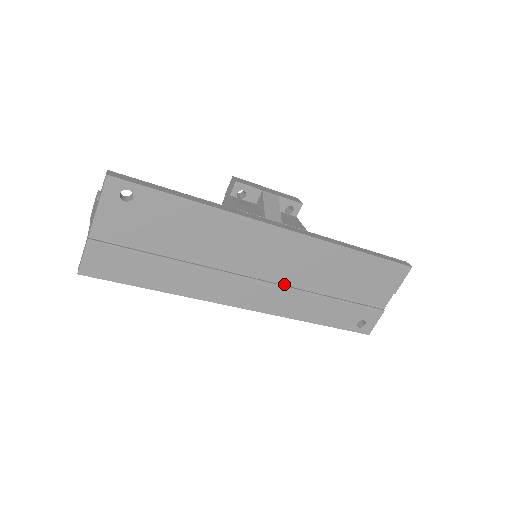
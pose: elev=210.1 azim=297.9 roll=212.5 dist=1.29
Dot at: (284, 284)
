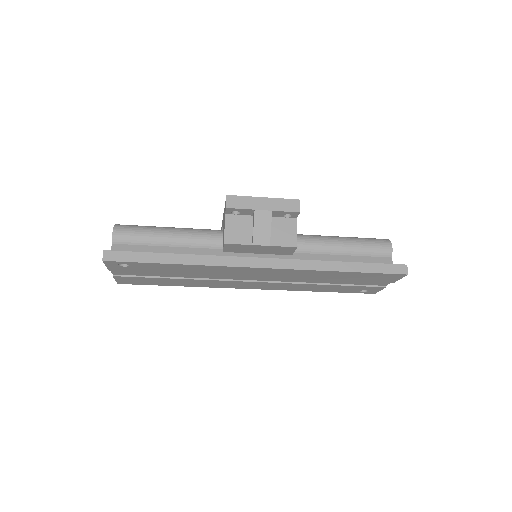
Dot at: (279, 281)
